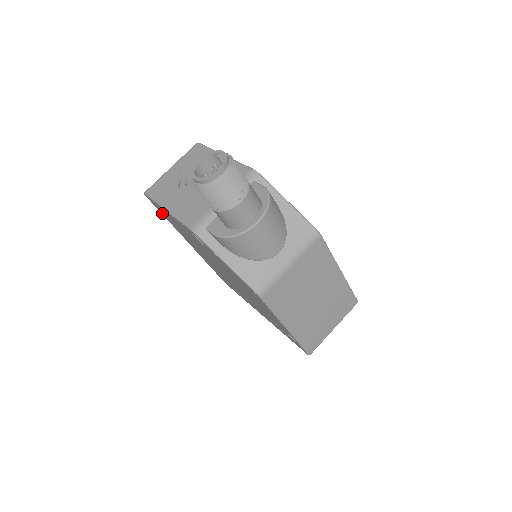
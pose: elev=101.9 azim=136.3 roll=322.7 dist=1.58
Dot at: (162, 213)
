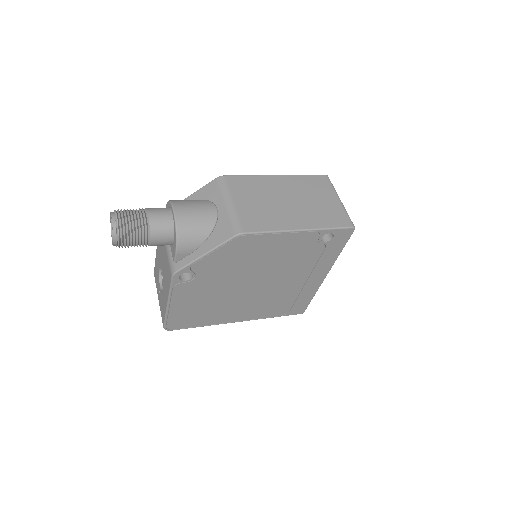
Dot at: (190, 325)
